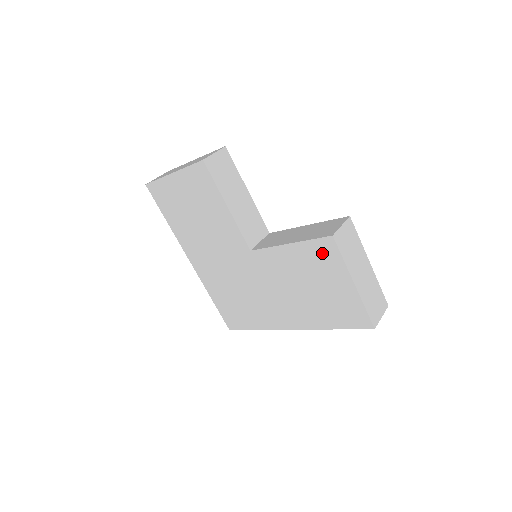
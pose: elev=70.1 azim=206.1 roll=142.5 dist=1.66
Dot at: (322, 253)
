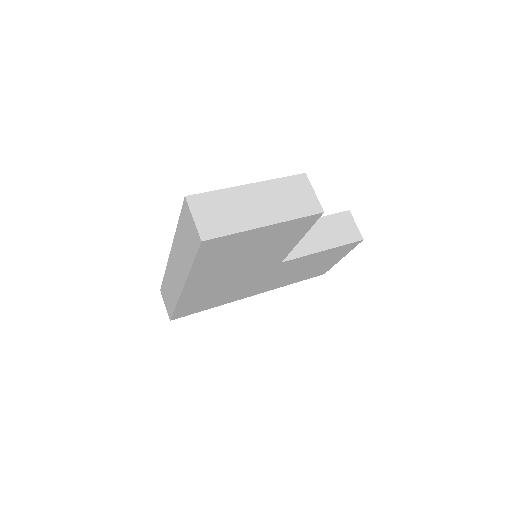
Dot at: (343, 249)
